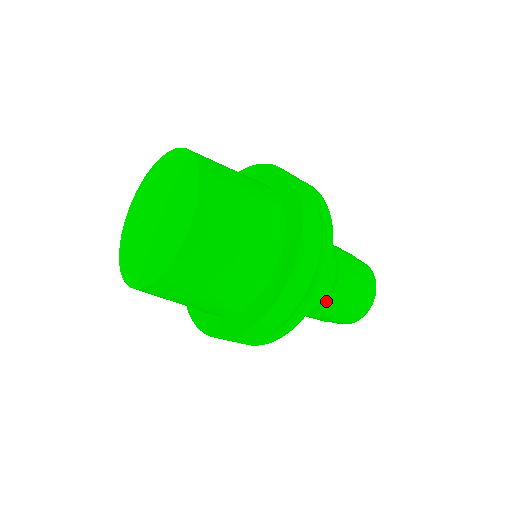
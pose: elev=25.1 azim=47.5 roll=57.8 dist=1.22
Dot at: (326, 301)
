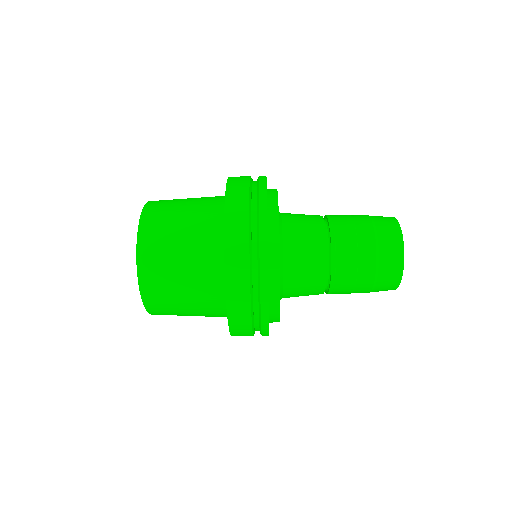
Dot at: (330, 281)
